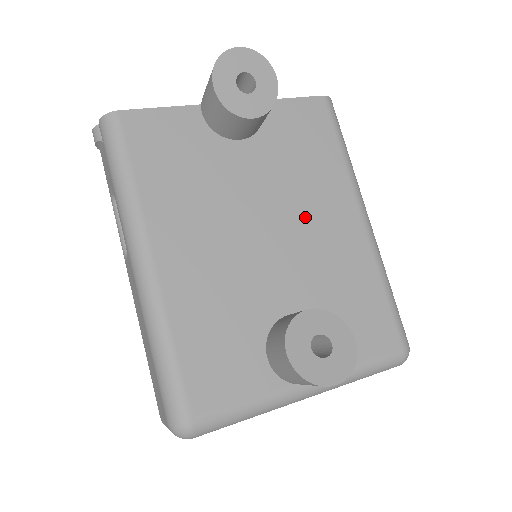
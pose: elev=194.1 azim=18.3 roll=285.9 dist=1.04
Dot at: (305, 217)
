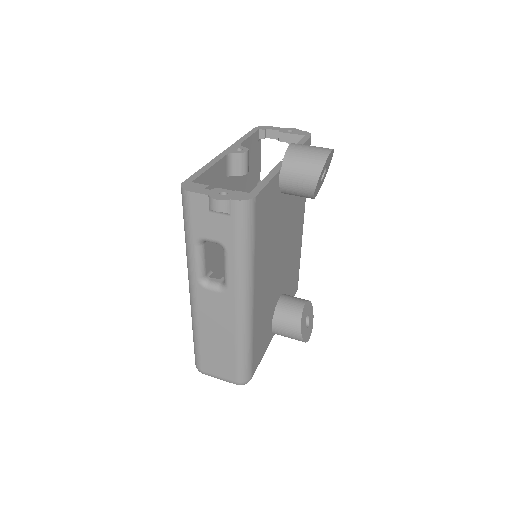
Dot at: (292, 234)
